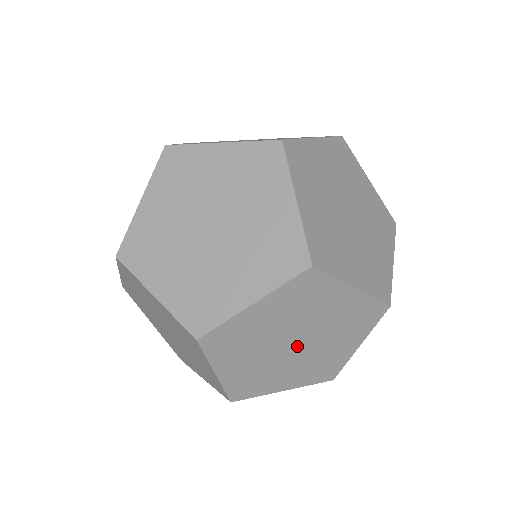
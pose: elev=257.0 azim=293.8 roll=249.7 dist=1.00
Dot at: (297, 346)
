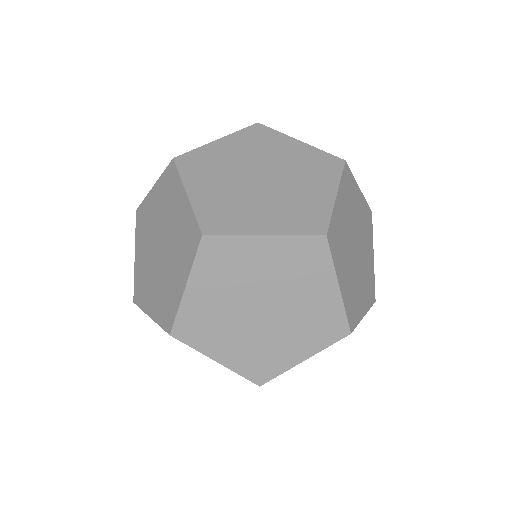
Dot at: (262, 314)
